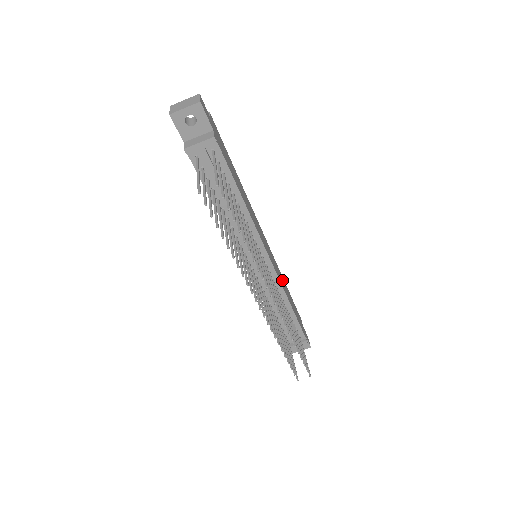
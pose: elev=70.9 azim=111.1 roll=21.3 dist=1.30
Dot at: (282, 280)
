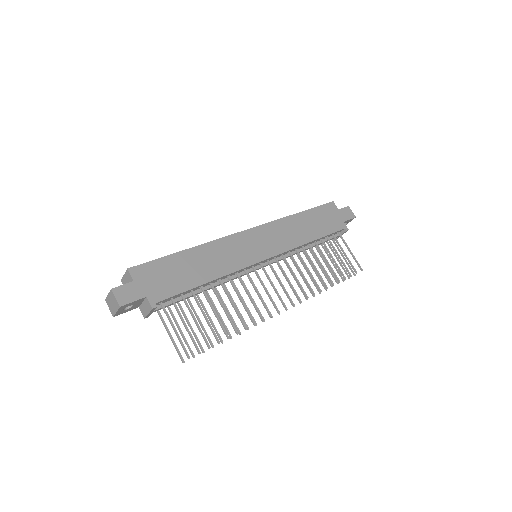
Dot at: (291, 229)
